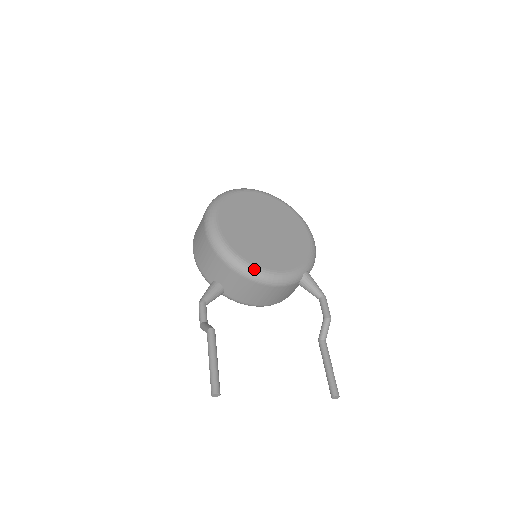
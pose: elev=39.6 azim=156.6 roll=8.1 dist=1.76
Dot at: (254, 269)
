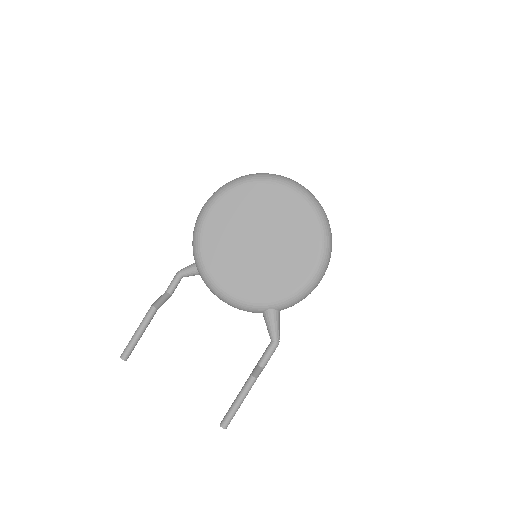
Dot at: (210, 281)
